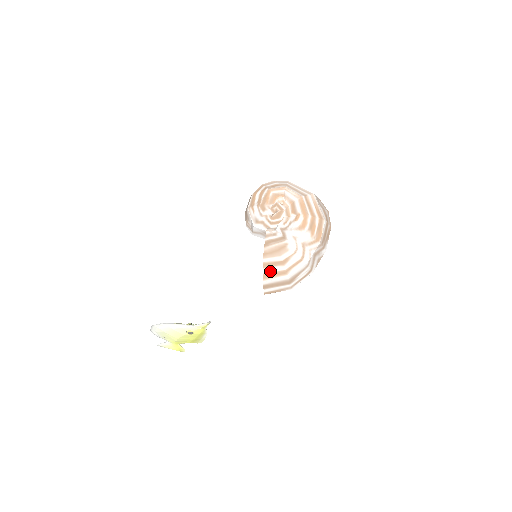
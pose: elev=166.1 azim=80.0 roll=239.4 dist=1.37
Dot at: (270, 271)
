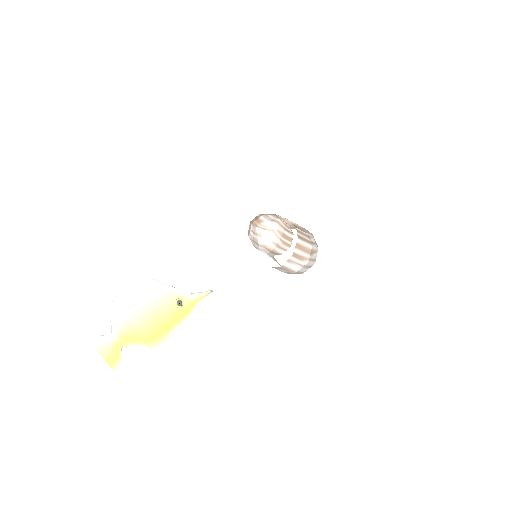
Dot at: (301, 236)
